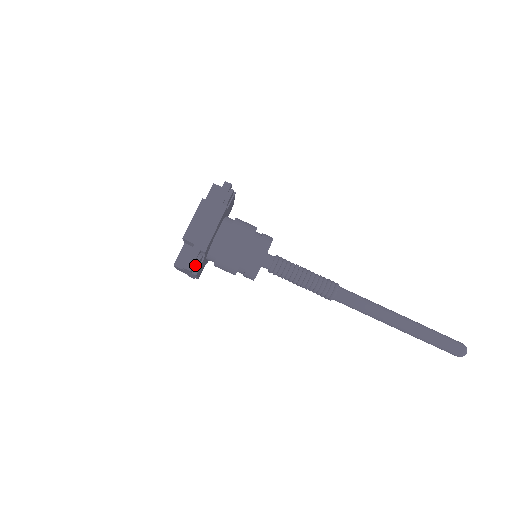
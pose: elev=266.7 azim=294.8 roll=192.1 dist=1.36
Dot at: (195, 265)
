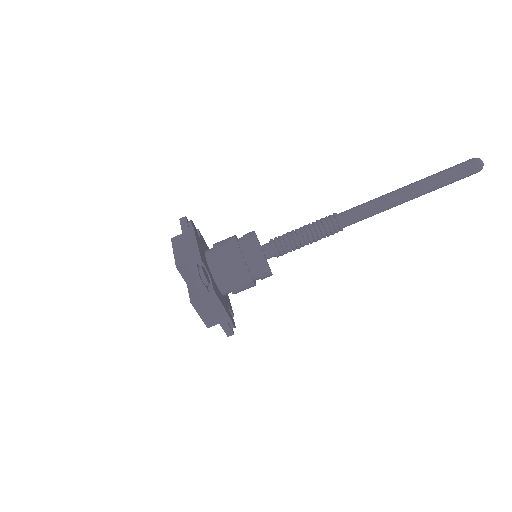
Dot at: (201, 273)
